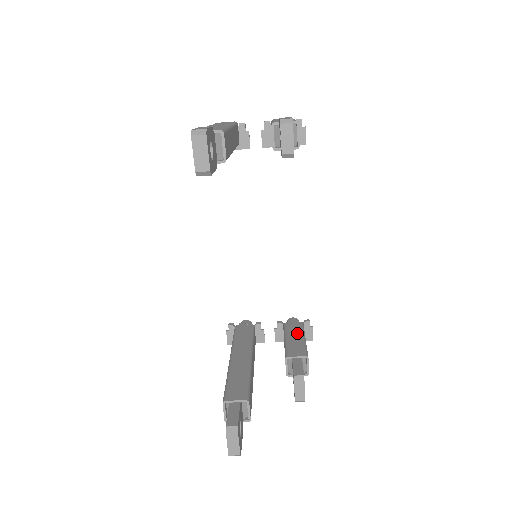
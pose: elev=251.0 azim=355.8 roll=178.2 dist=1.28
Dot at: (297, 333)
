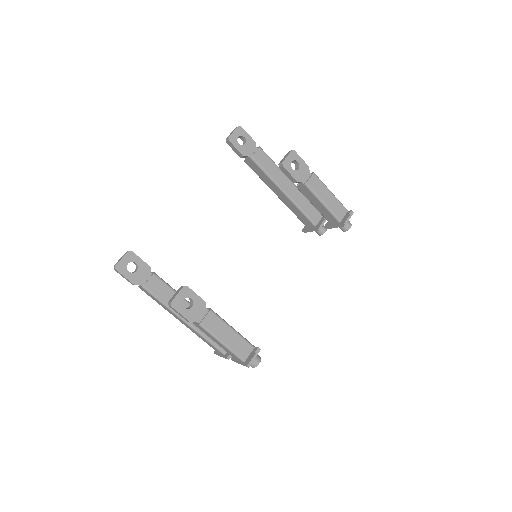
Dot at: occluded
